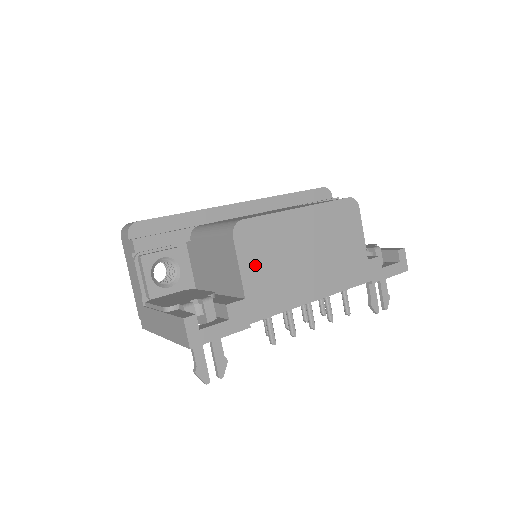
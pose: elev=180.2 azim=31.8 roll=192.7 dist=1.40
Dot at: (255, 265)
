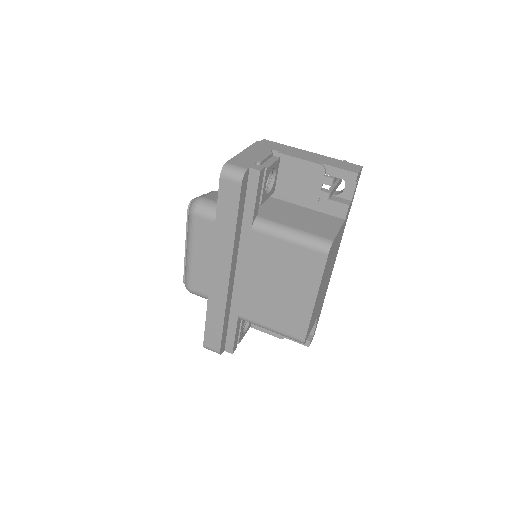
Dot at: occluded
